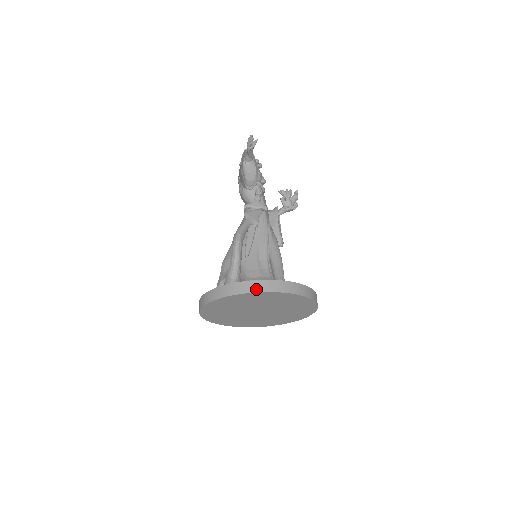
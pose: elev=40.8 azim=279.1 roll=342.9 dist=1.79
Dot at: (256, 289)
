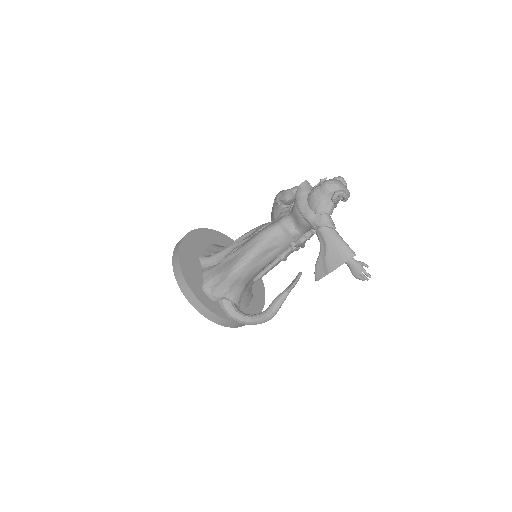
Dot at: occluded
